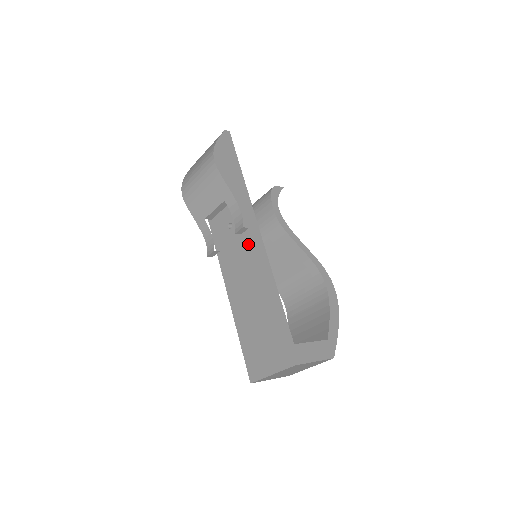
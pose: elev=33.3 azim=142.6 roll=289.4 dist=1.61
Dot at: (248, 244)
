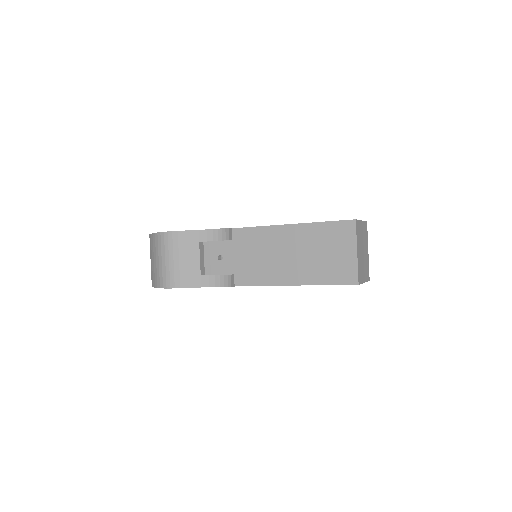
Dot at: (243, 240)
